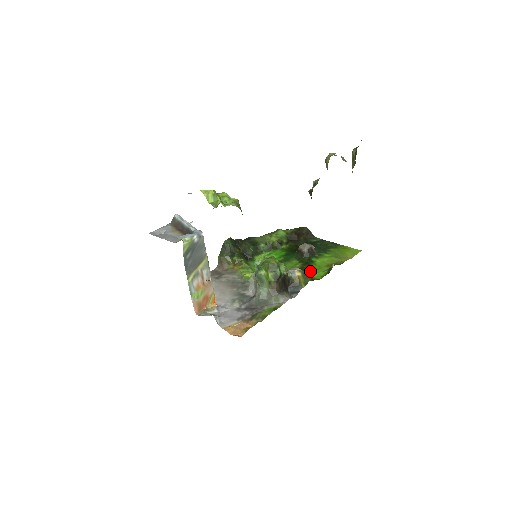
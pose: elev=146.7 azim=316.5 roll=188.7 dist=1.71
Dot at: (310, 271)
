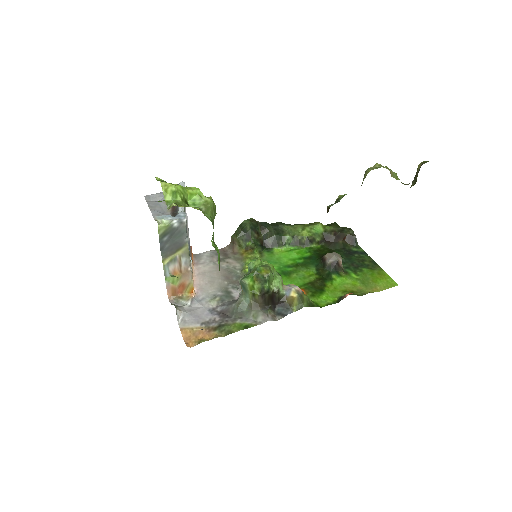
Dot at: (319, 291)
